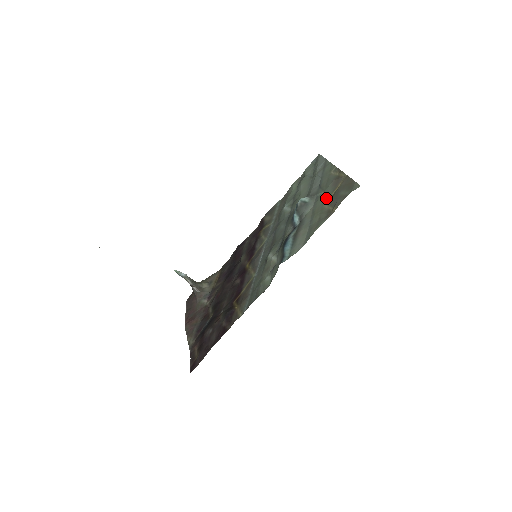
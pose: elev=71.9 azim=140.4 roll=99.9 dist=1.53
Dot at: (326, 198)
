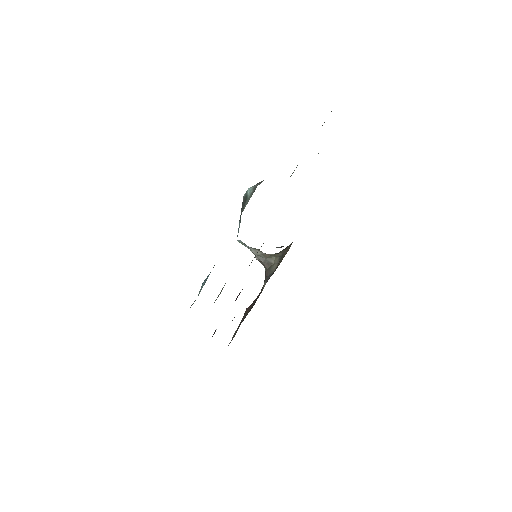
Dot at: occluded
